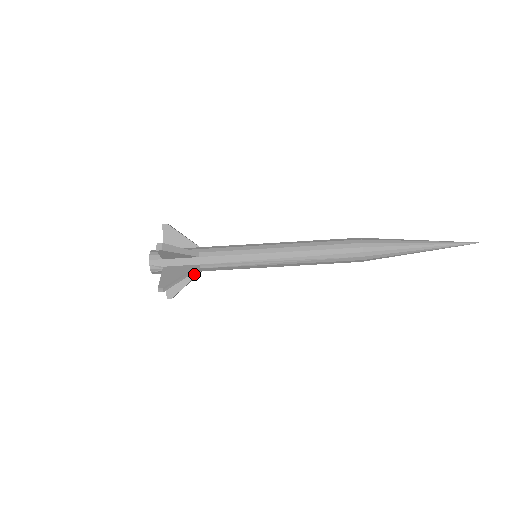
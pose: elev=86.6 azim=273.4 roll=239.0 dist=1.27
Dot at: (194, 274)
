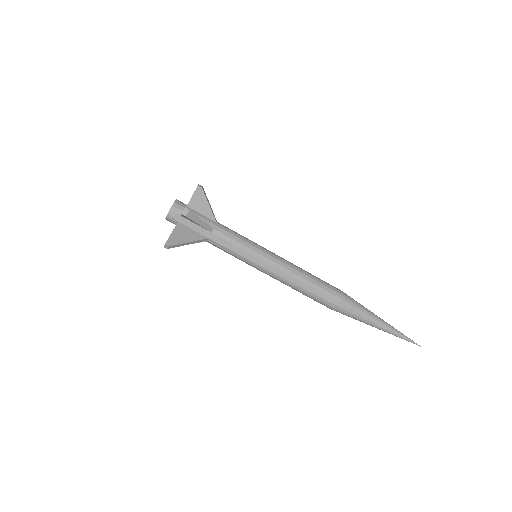
Dot at: occluded
